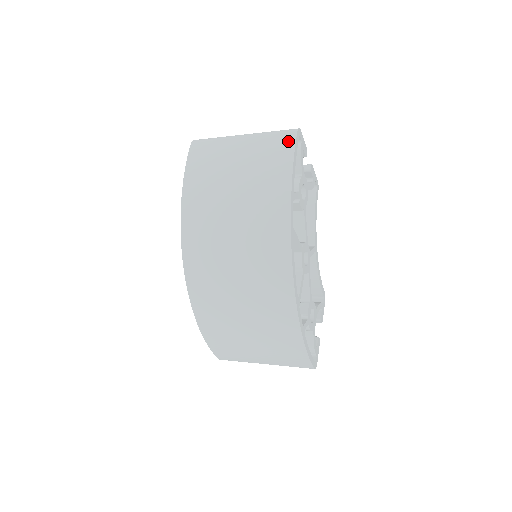
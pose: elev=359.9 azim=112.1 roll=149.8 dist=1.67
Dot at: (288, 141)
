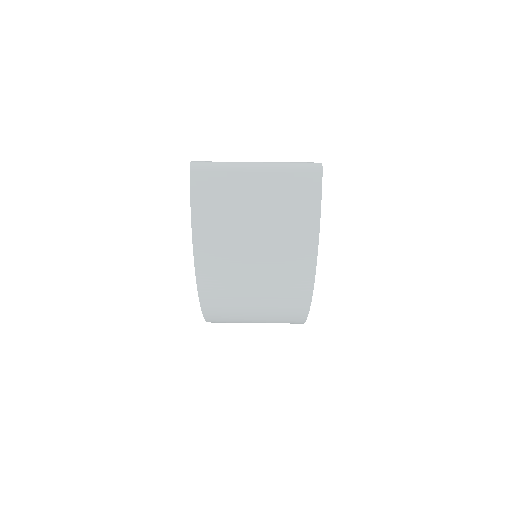
Dot at: (313, 185)
